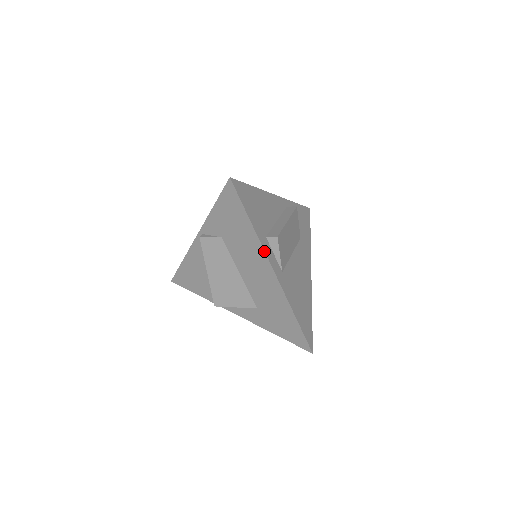
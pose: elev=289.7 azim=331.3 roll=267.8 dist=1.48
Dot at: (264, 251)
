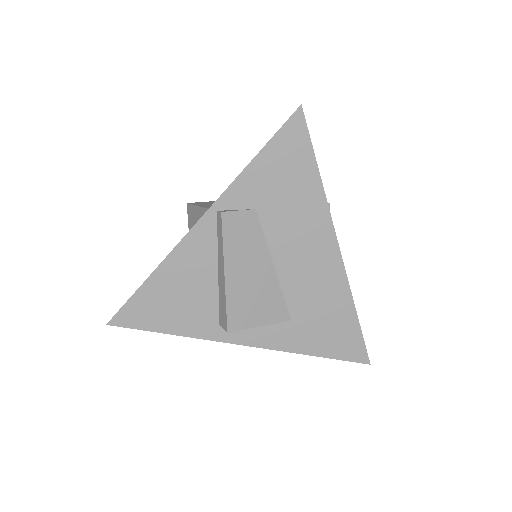
Dot at: (331, 217)
